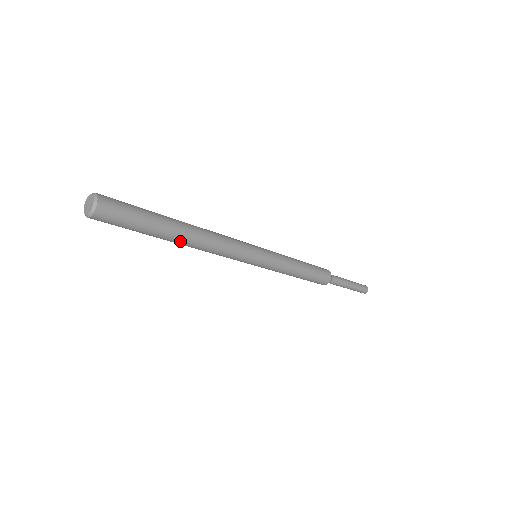
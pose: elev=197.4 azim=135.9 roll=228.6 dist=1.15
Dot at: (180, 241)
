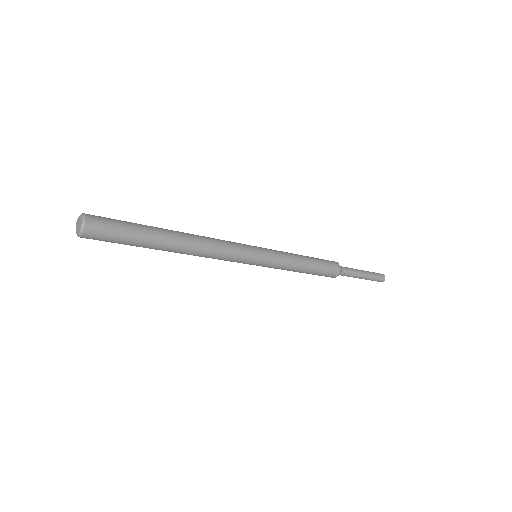
Dot at: (176, 242)
